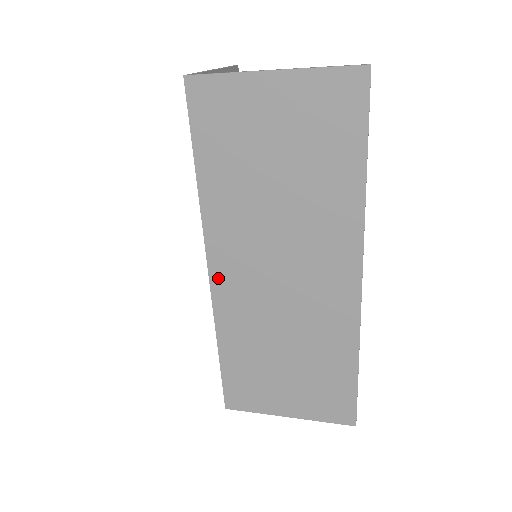
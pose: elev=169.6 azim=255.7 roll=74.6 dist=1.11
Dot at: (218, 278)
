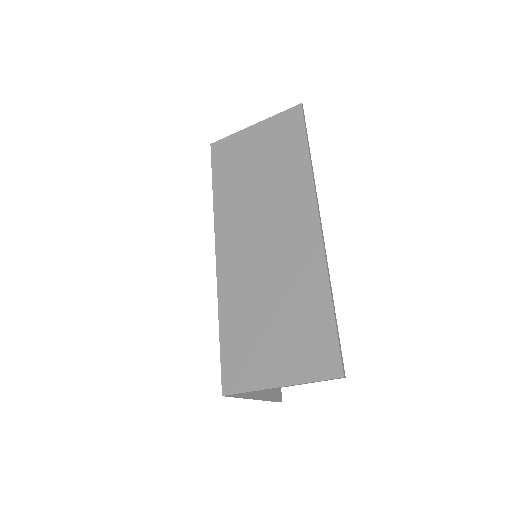
Dot at: (222, 257)
